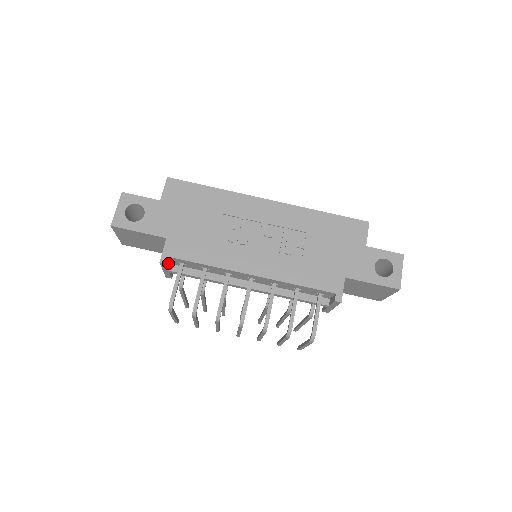
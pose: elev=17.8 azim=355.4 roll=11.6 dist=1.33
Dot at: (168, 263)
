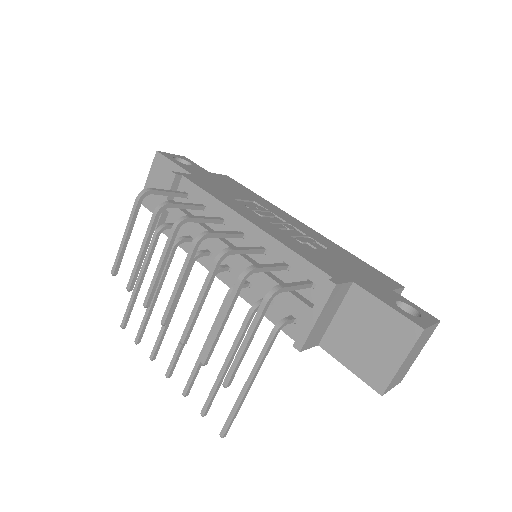
Dot at: (175, 185)
